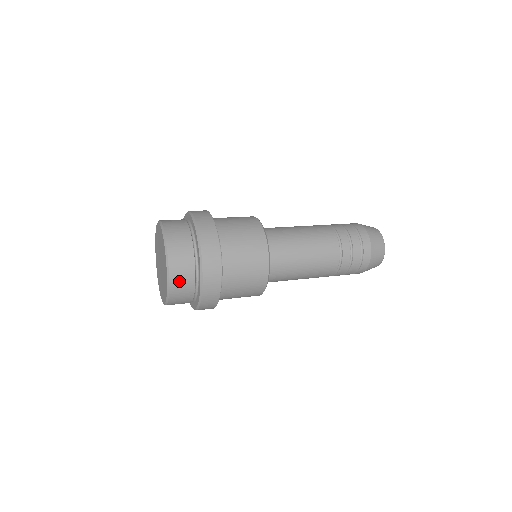
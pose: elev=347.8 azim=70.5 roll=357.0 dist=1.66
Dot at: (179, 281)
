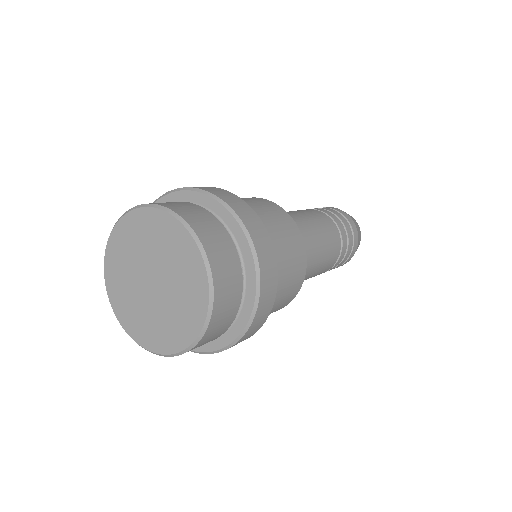
Dot at: (205, 342)
